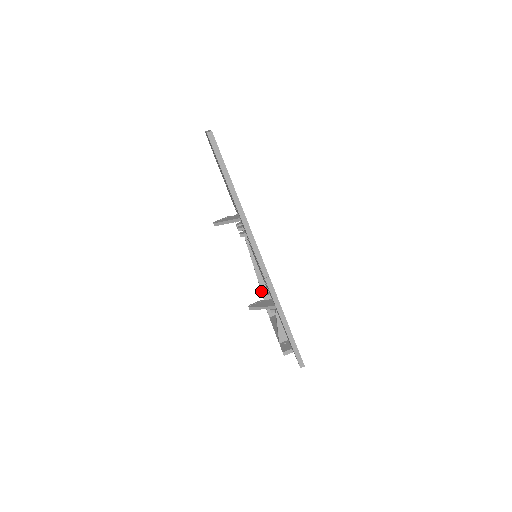
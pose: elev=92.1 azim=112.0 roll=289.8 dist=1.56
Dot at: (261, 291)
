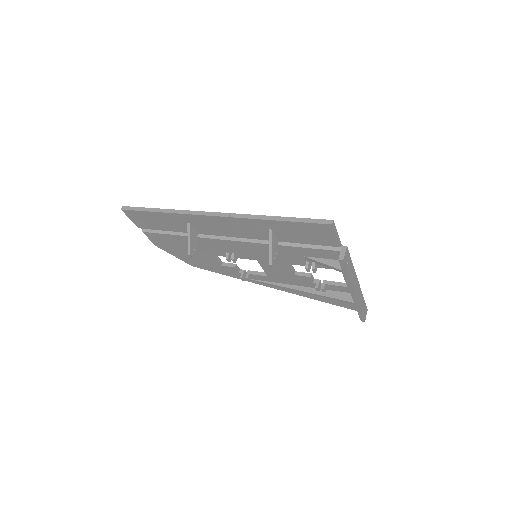
Dot at: (321, 296)
